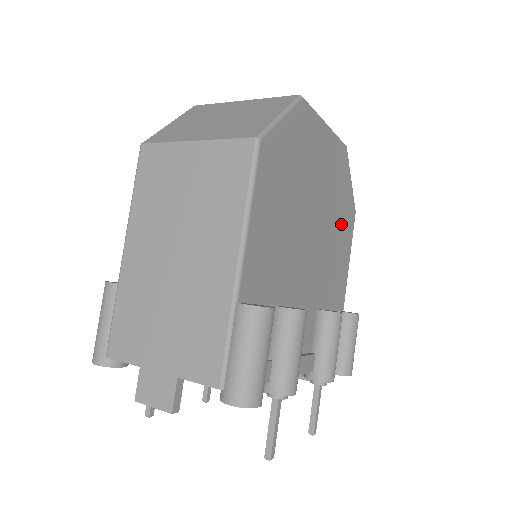
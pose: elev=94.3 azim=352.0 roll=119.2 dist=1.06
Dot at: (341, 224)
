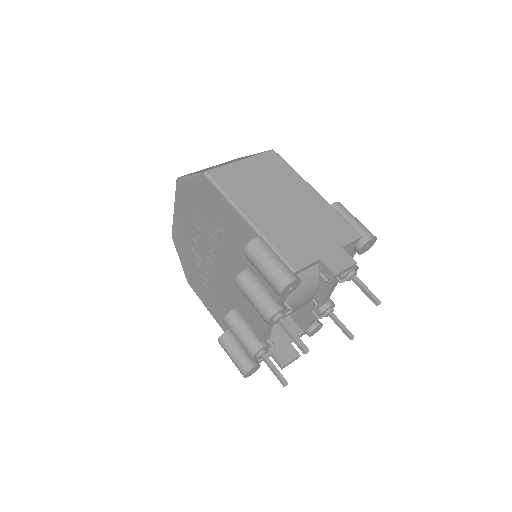
Dot at: occluded
